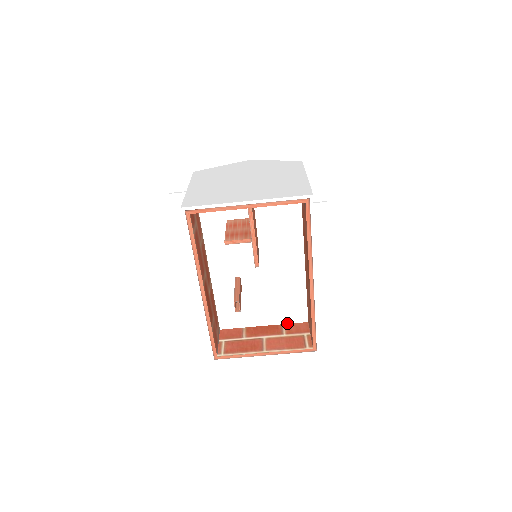
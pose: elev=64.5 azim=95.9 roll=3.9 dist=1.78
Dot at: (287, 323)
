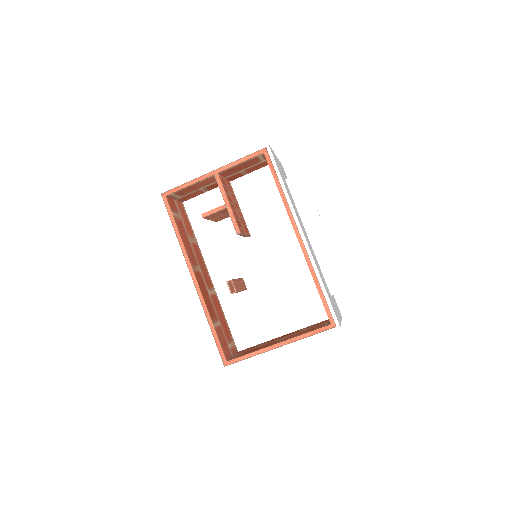
Dot at: (309, 325)
